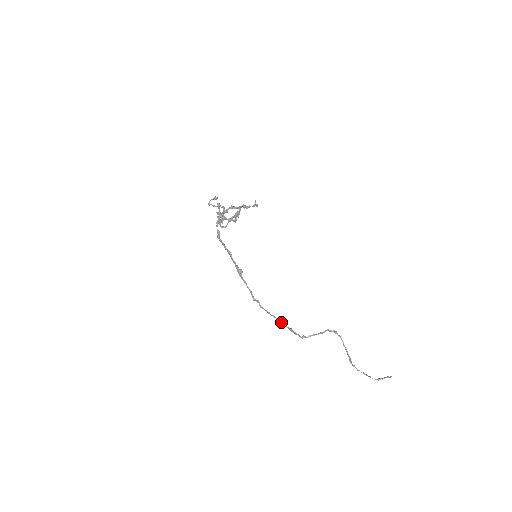
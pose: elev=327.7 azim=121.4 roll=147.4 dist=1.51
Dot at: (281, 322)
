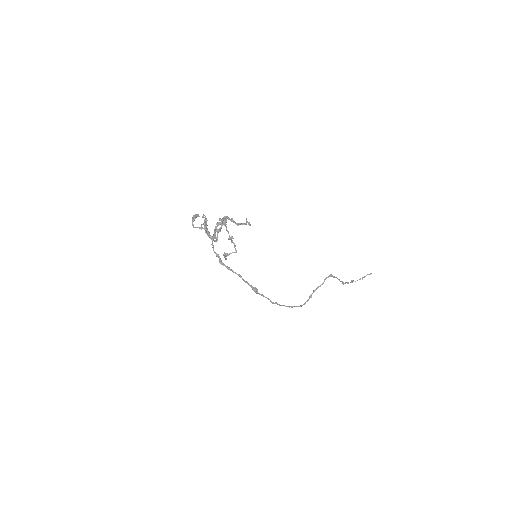
Dot at: occluded
